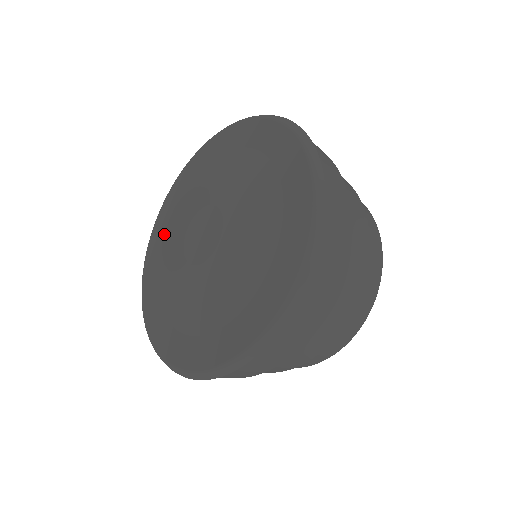
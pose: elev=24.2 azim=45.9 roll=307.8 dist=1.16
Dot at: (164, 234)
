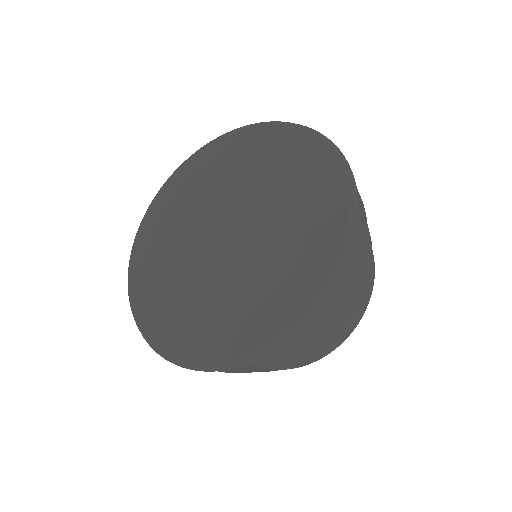
Dot at: (182, 188)
